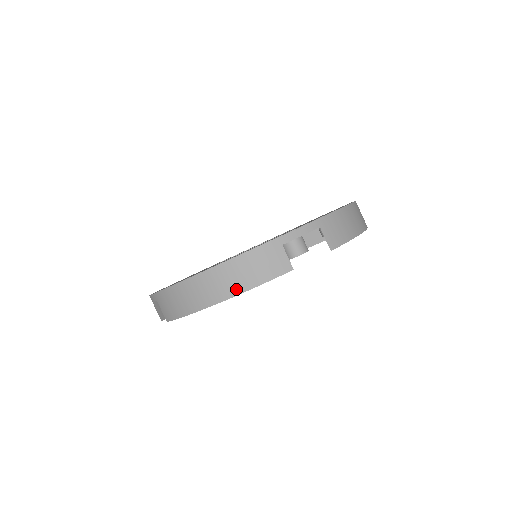
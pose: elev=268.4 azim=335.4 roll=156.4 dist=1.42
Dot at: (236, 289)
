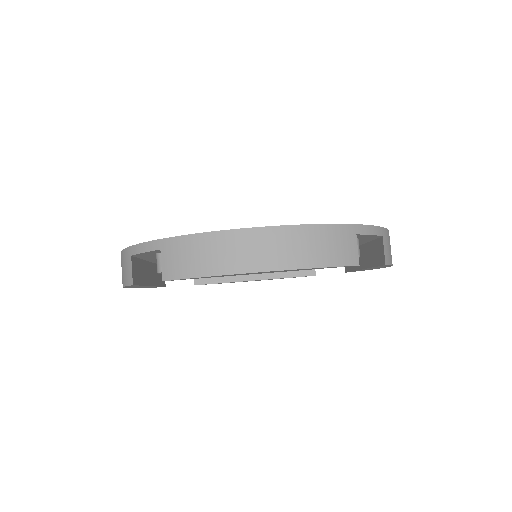
Dot at: (298, 261)
